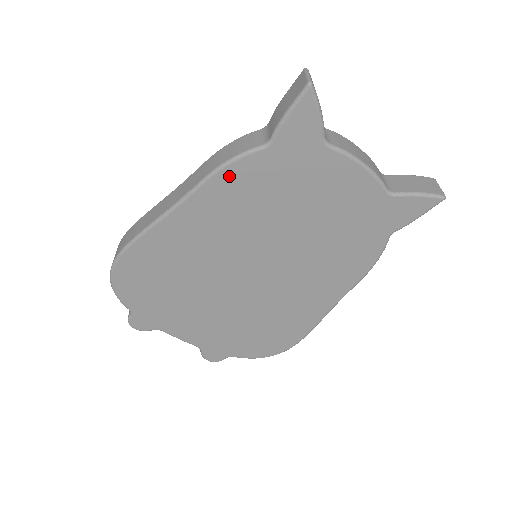
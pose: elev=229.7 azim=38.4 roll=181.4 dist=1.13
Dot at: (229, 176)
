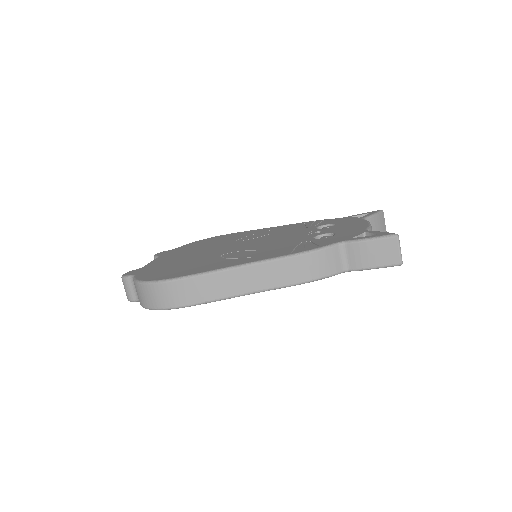
Dot at: occluded
